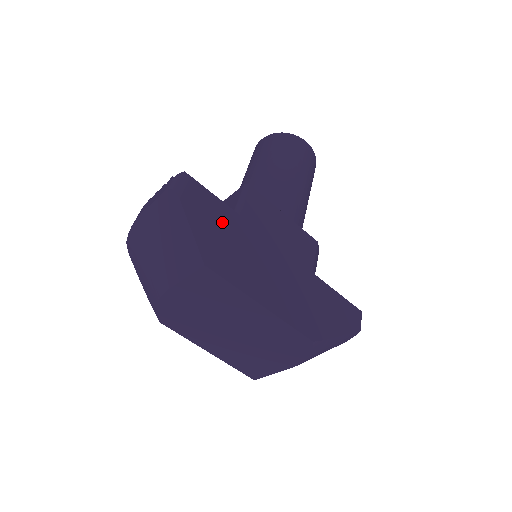
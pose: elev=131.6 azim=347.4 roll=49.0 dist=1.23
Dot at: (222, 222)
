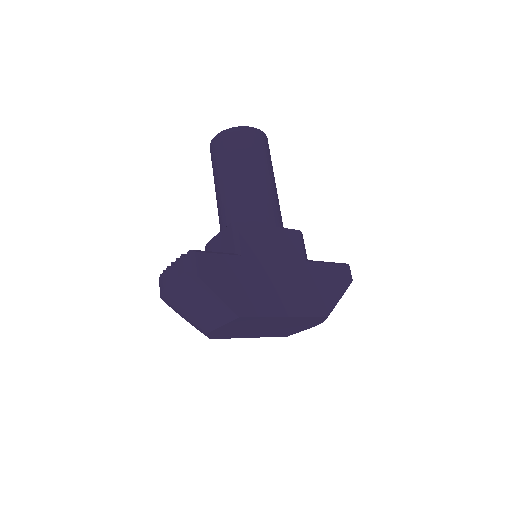
Dot at: (233, 273)
